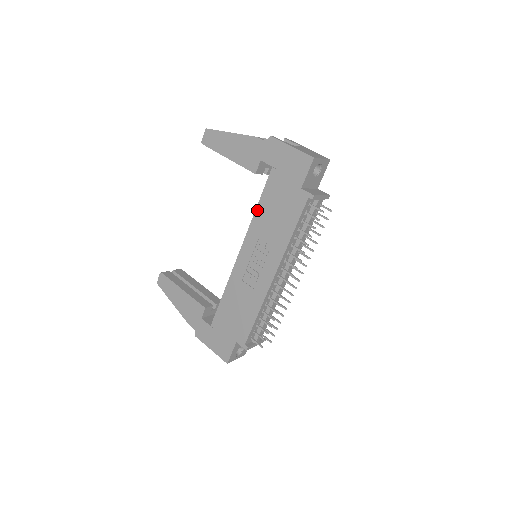
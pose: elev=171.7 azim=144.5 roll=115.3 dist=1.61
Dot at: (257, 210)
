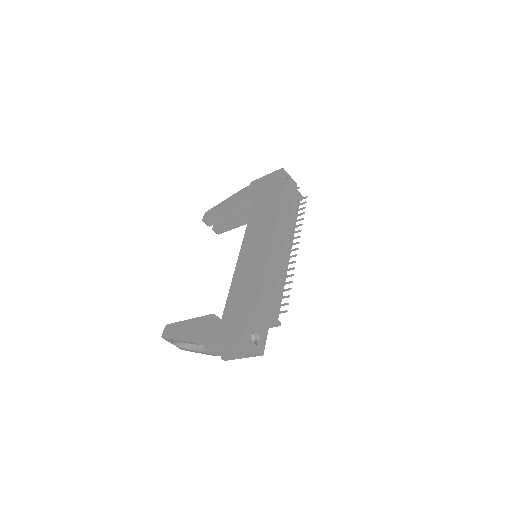
Dot at: (250, 218)
